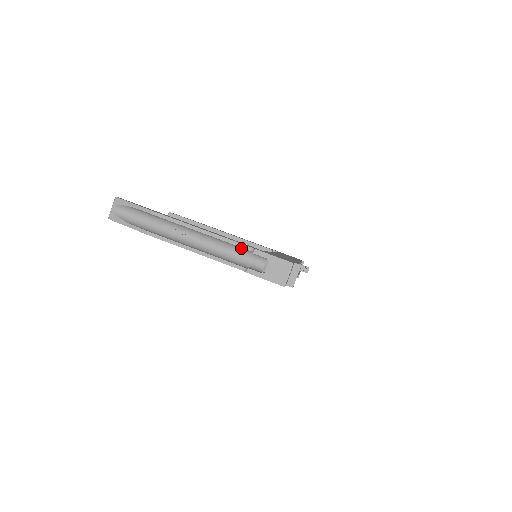
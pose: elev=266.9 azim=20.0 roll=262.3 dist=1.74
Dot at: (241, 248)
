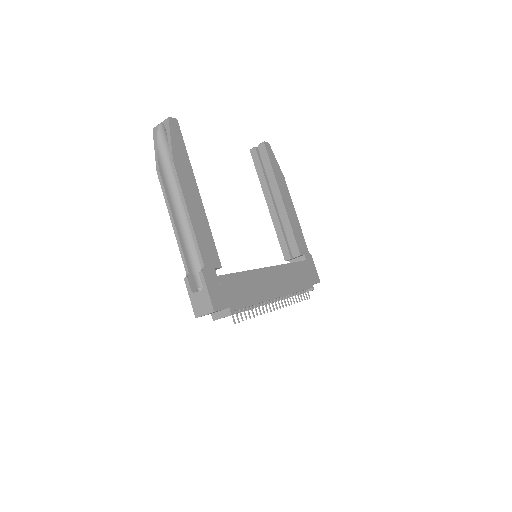
Dot at: occluded
